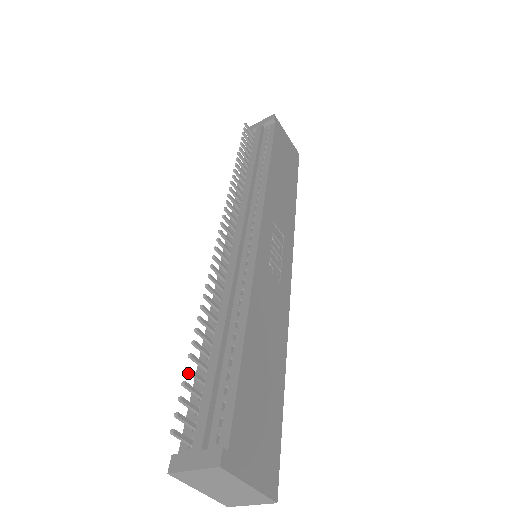
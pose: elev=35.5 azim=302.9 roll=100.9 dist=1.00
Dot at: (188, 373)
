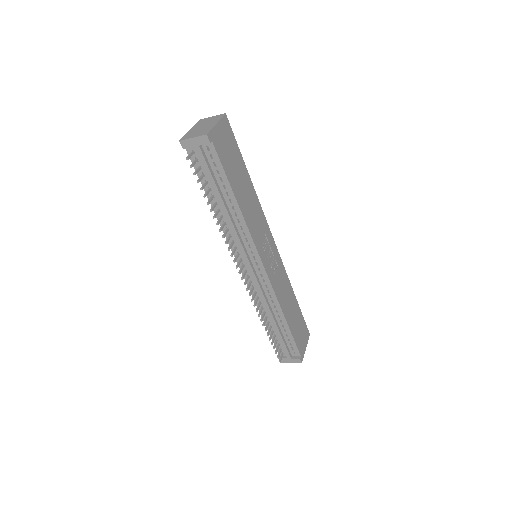
Dot at: (272, 343)
